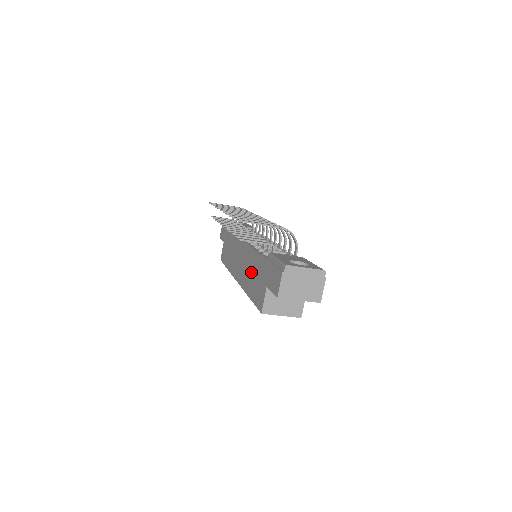
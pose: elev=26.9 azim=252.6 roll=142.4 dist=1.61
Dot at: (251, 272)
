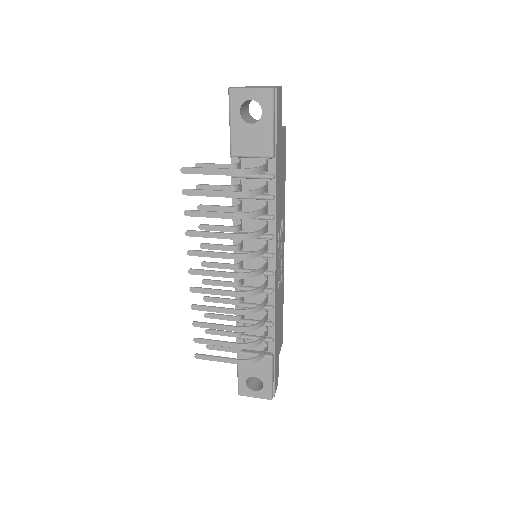
Dot at: occluded
